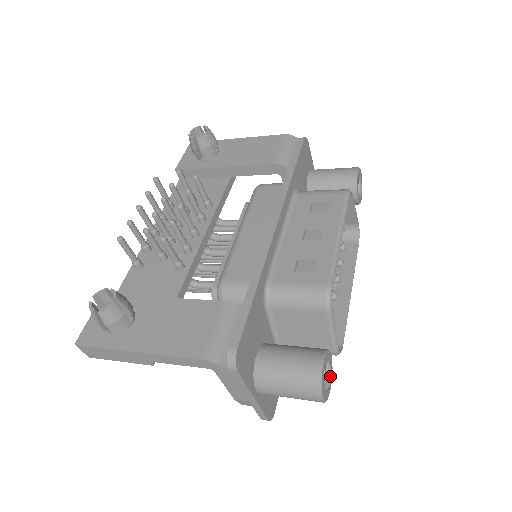
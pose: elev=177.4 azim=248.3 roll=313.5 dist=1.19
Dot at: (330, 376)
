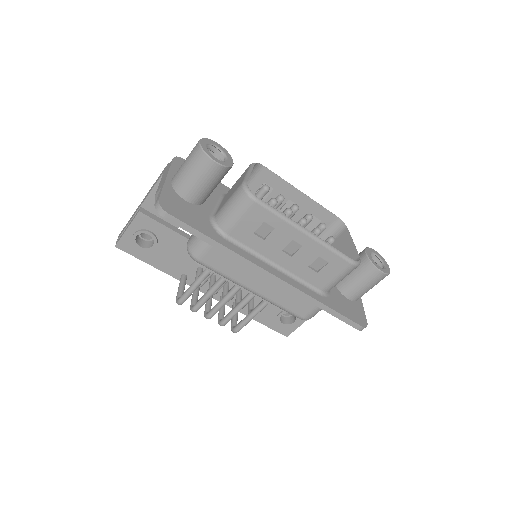
Dot at: (221, 161)
